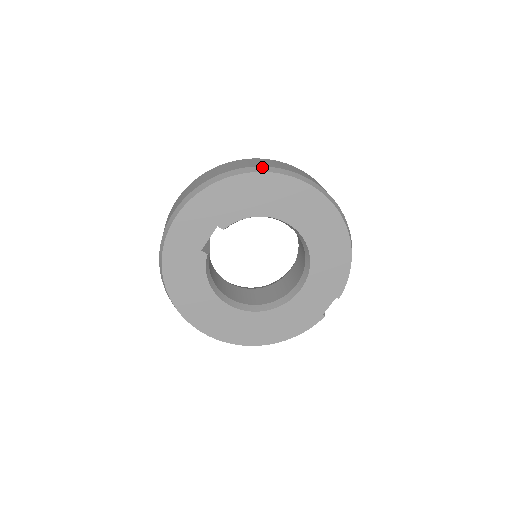
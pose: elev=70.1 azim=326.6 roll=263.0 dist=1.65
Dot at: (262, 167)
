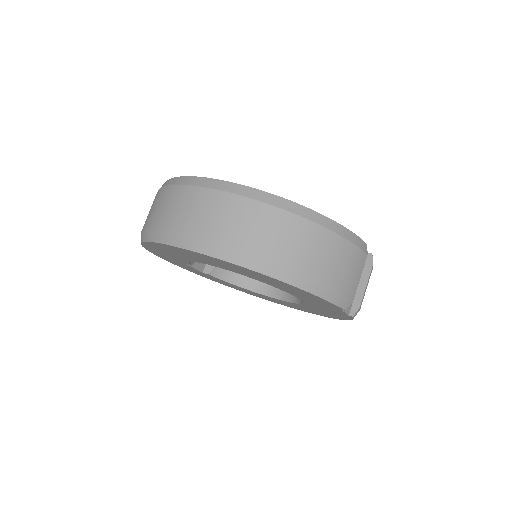
Dot at: (146, 232)
